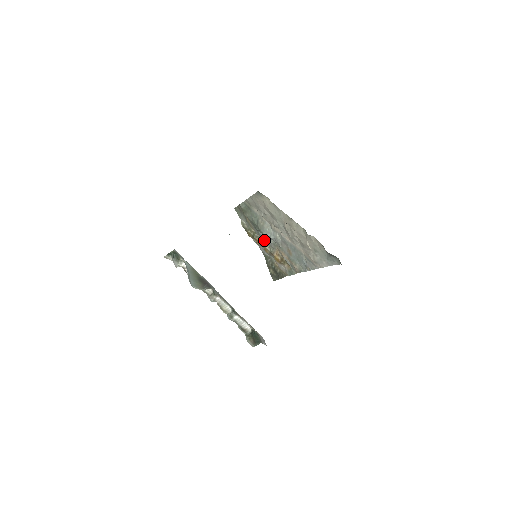
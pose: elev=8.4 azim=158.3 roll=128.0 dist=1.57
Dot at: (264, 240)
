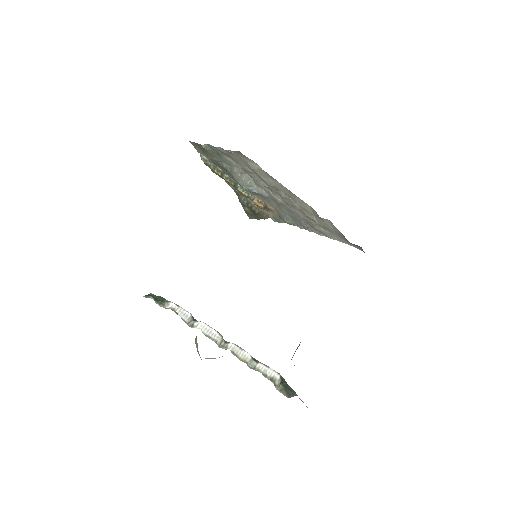
Dot at: occluded
